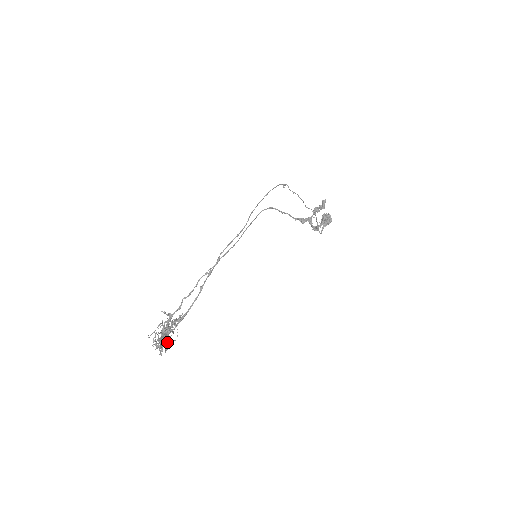
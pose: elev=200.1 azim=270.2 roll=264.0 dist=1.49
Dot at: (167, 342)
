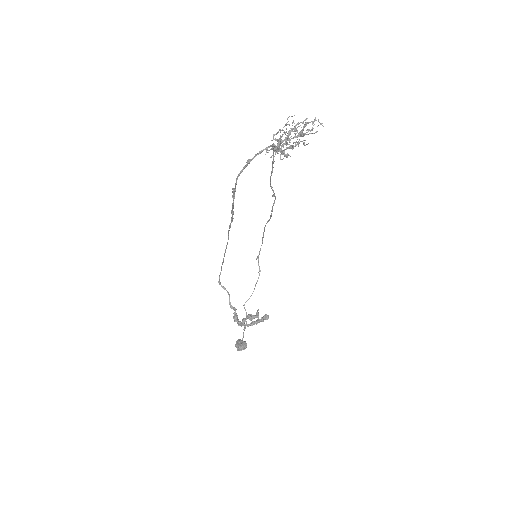
Dot at: (277, 151)
